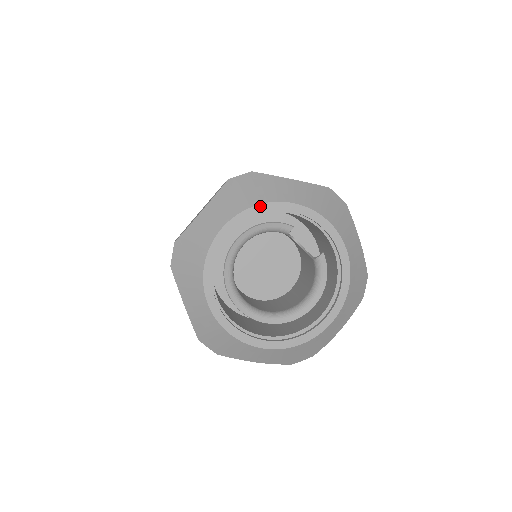
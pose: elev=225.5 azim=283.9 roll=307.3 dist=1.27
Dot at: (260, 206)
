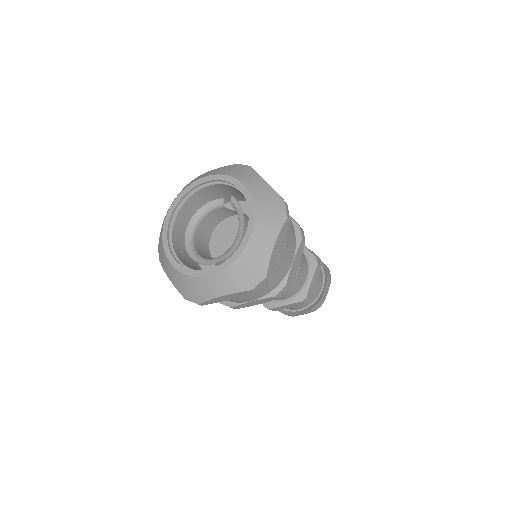
Dot at: (184, 190)
